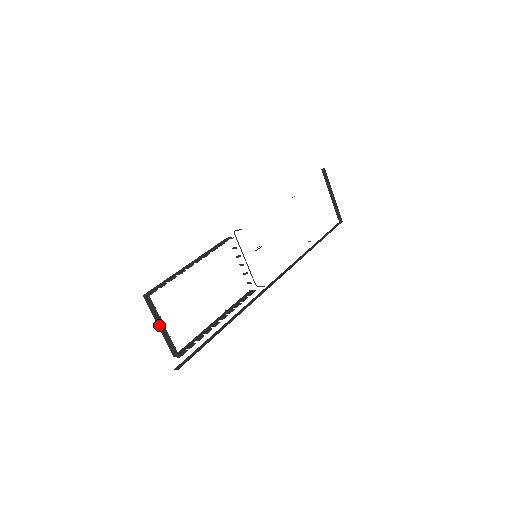
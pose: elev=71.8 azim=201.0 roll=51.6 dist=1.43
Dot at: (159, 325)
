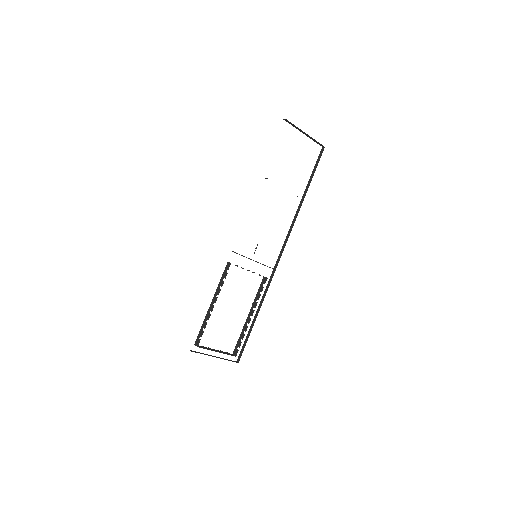
Dot at: (214, 350)
